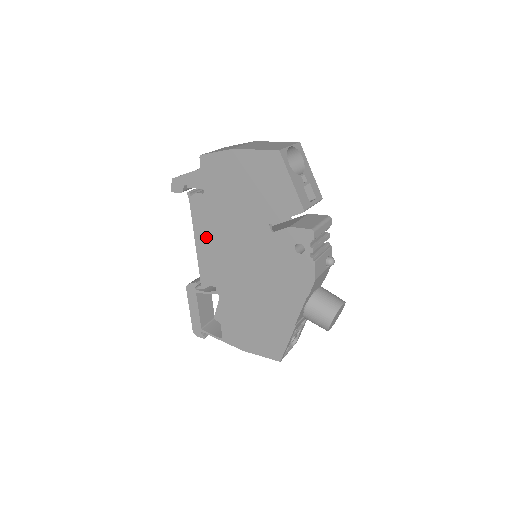
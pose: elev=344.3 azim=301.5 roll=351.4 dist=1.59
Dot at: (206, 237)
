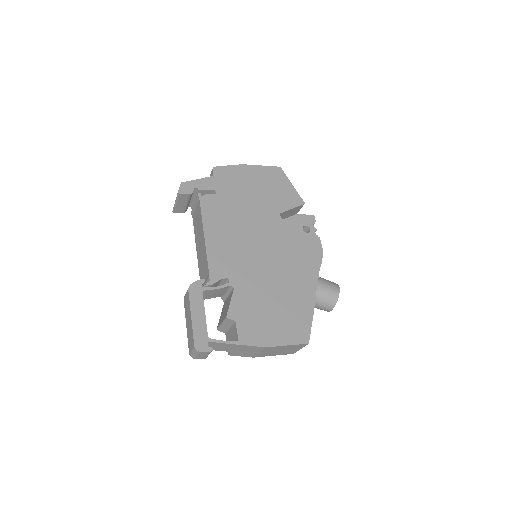
Dot at: (218, 230)
